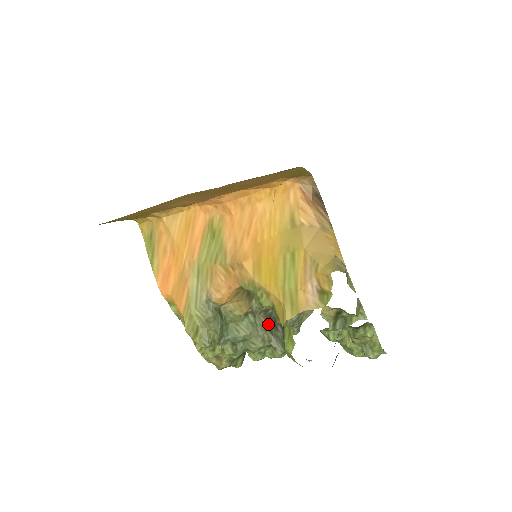
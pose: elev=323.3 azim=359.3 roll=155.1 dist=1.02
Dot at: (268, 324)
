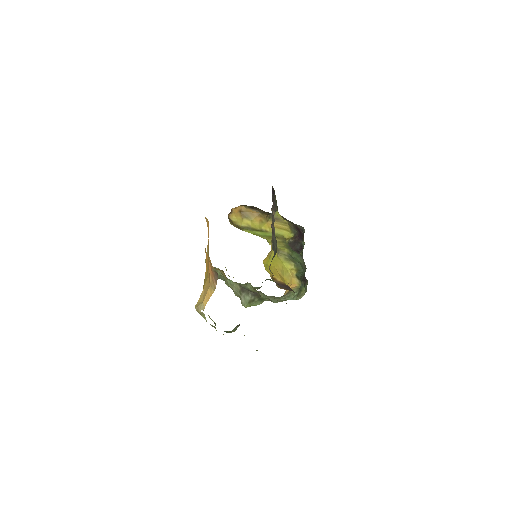
Dot at: (240, 290)
